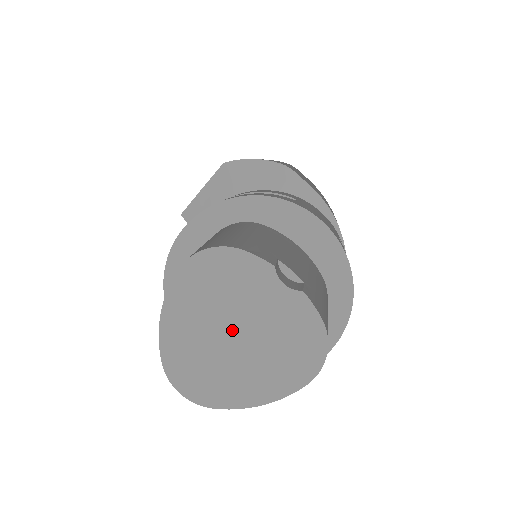
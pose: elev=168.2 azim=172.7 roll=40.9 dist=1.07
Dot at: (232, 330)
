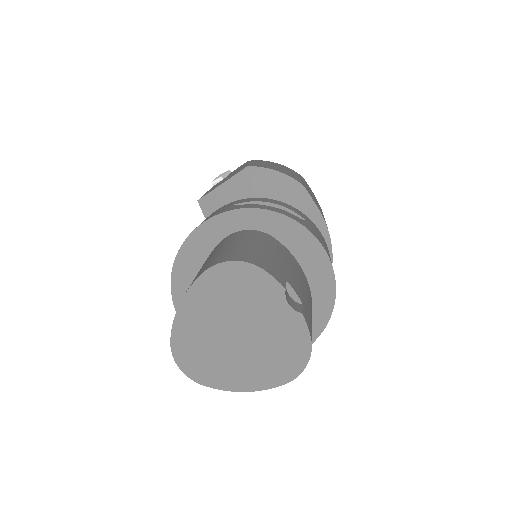
Dot at: (236, 329)
